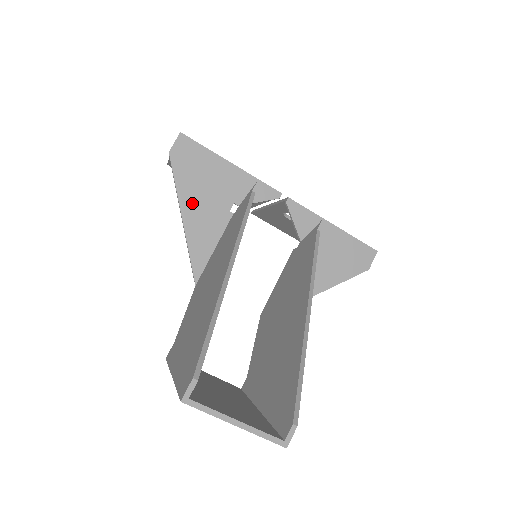
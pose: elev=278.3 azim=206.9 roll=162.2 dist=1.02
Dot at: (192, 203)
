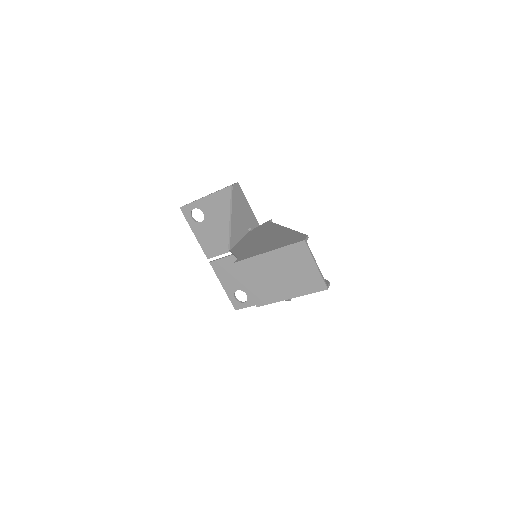
Dot at: (236, 213)
